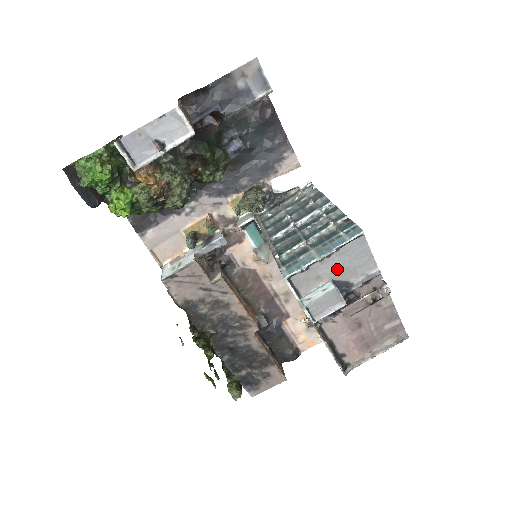
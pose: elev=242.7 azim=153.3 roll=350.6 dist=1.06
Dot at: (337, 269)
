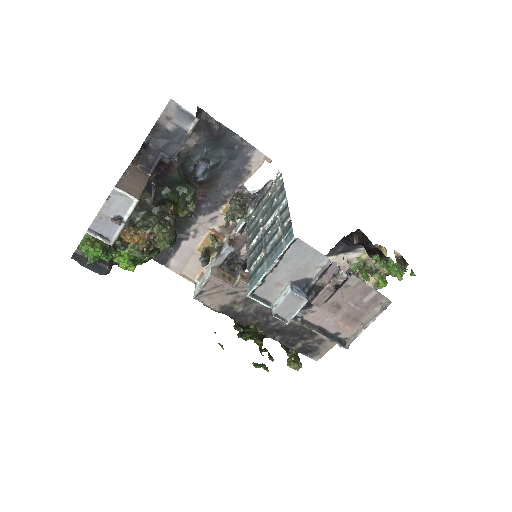
Dot at: (290, 272)
